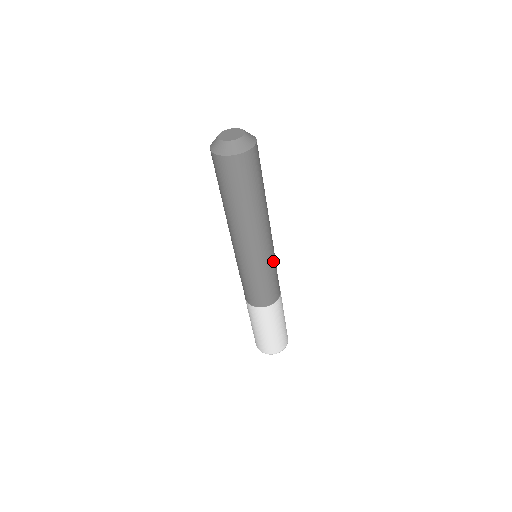
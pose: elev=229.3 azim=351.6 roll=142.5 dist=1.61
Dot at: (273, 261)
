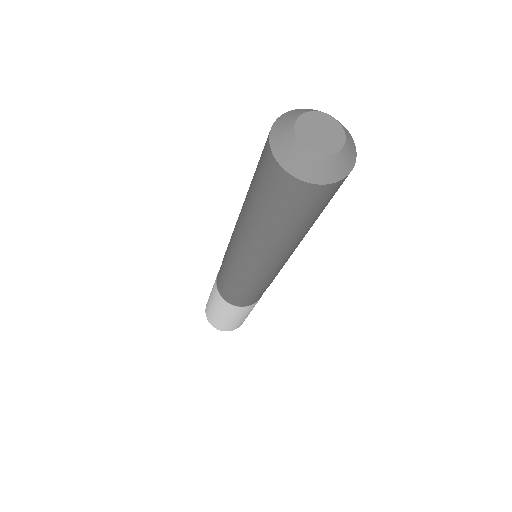
Dot at: (275, 276)
